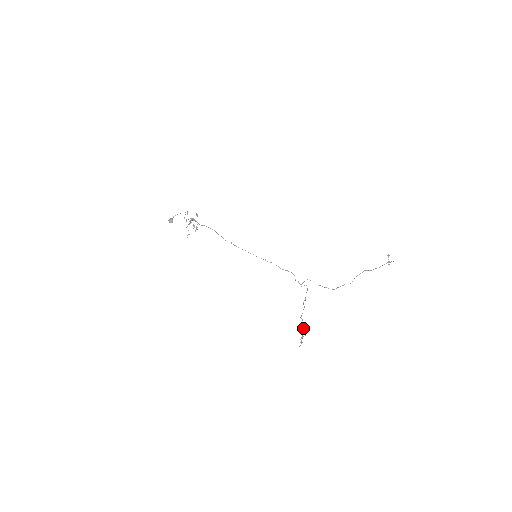
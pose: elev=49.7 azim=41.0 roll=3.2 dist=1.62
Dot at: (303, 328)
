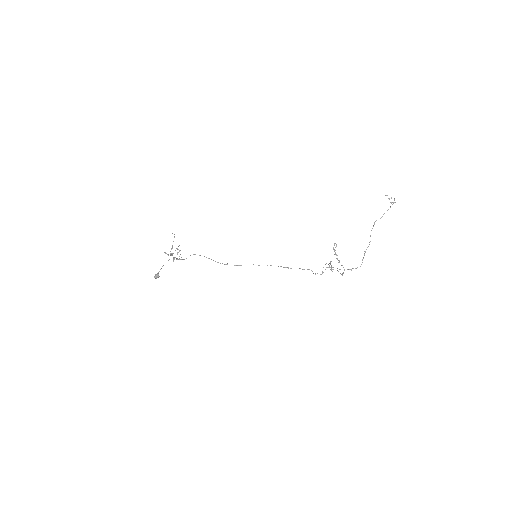
Dot at: occluded
